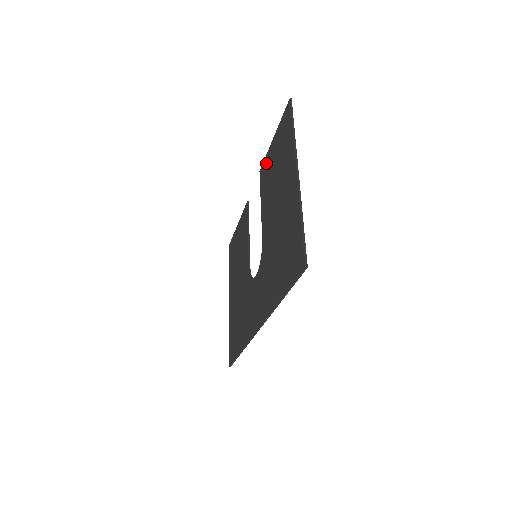
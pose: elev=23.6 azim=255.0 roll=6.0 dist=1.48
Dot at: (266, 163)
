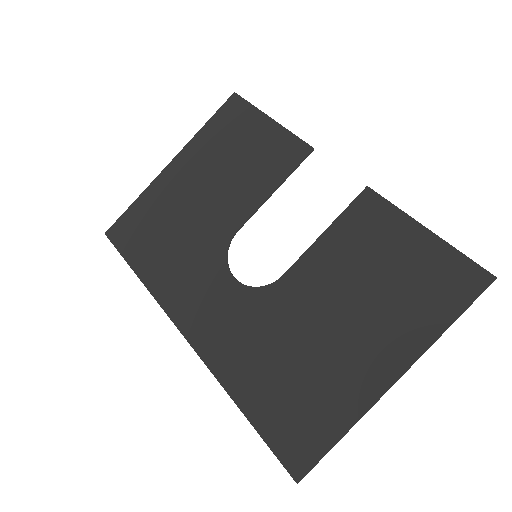
Dot at: (385, 217)
